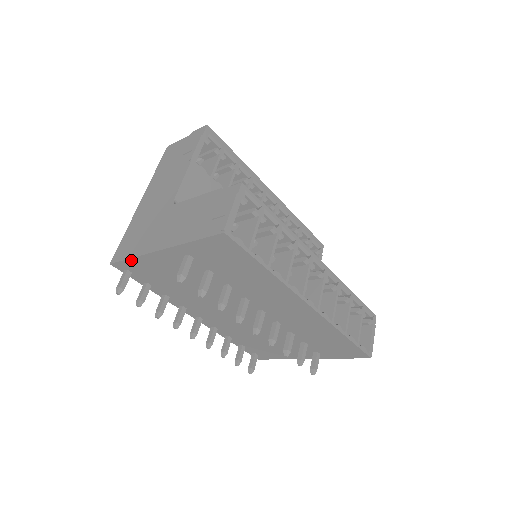
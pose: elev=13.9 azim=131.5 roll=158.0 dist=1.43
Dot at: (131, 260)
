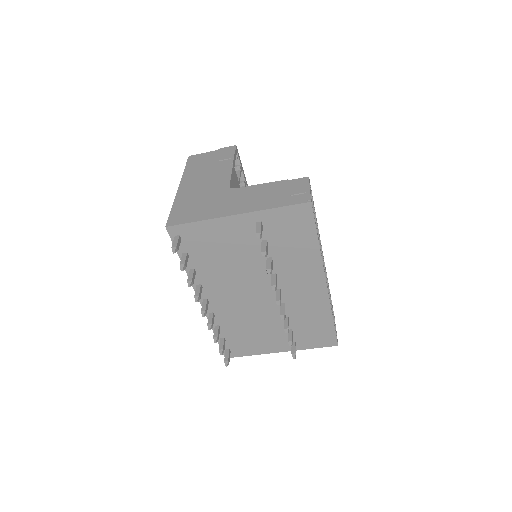
Dot at: (195, 224)
